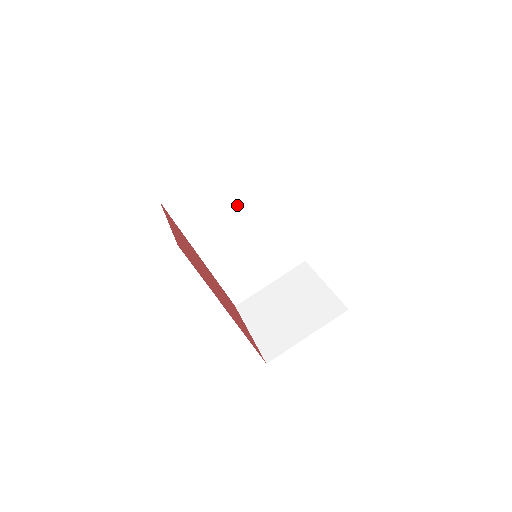
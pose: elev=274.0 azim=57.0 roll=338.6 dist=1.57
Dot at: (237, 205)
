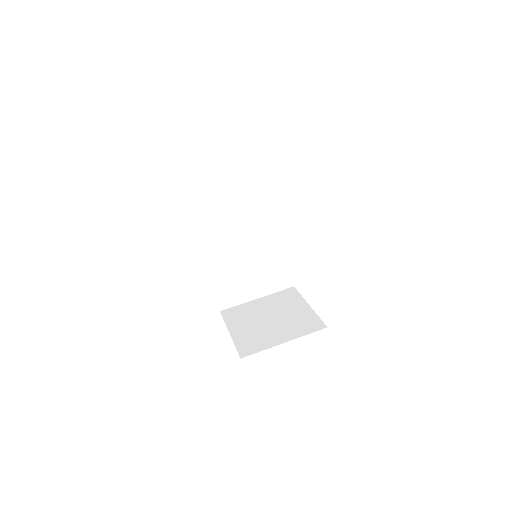
Dot at: (249, 212)
